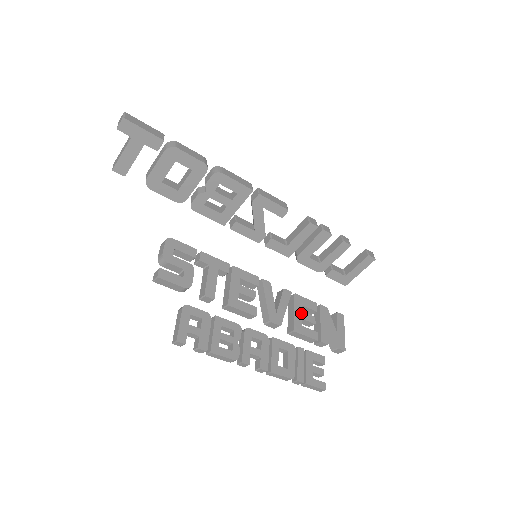
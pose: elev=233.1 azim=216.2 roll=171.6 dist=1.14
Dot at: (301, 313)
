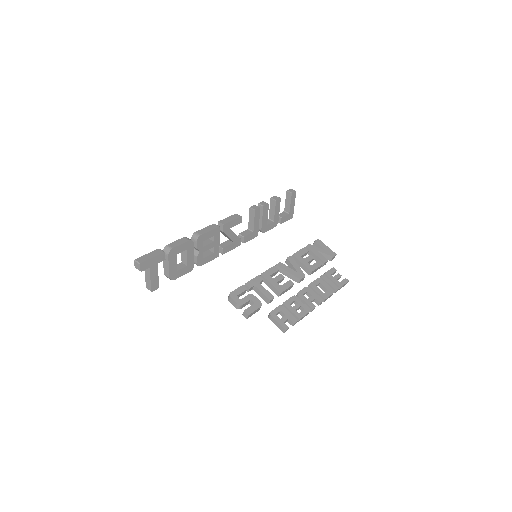
Dot at: (305, 260)
